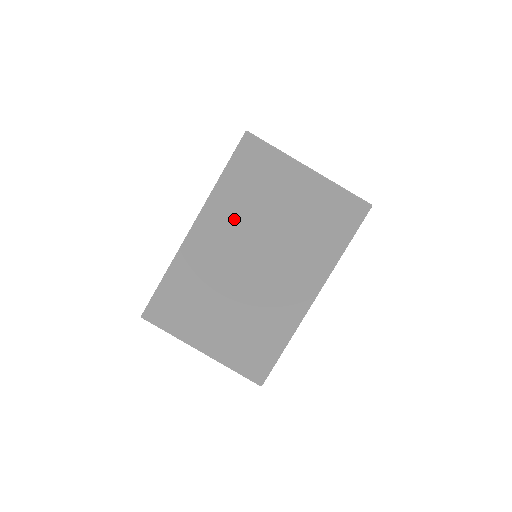
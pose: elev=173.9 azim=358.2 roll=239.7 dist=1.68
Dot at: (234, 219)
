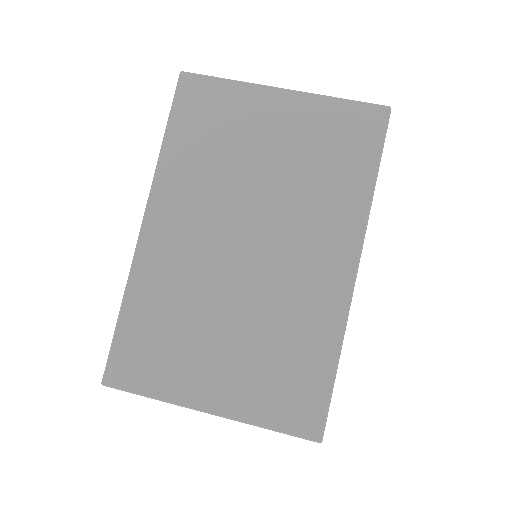
Dot at: (198, 193)
